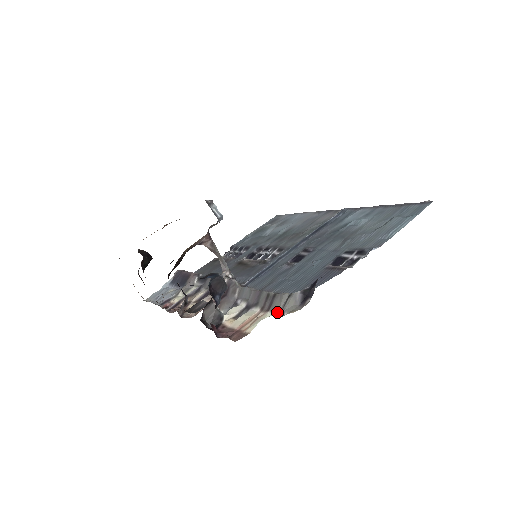
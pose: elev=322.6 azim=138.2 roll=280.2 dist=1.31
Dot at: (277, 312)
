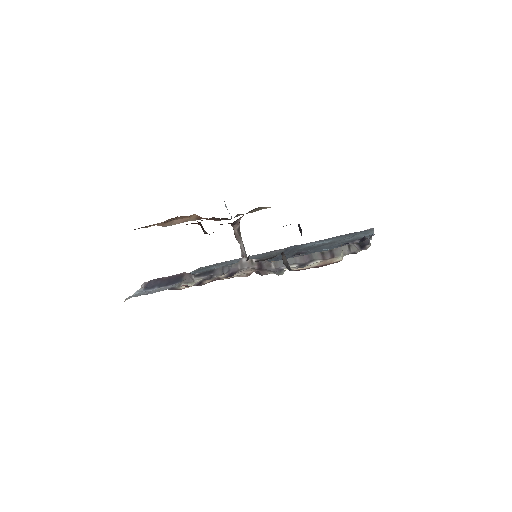
Dot at: (347, 254)
